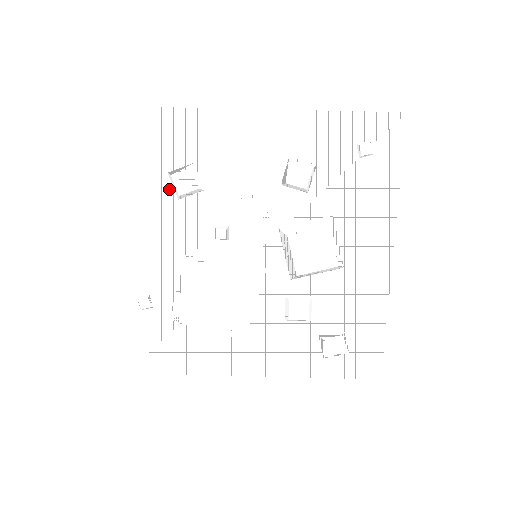
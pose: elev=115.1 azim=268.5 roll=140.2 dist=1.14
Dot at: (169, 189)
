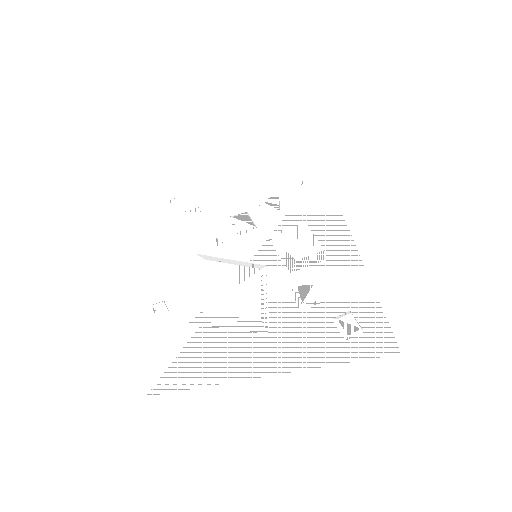
Dot at: (171, 212)
